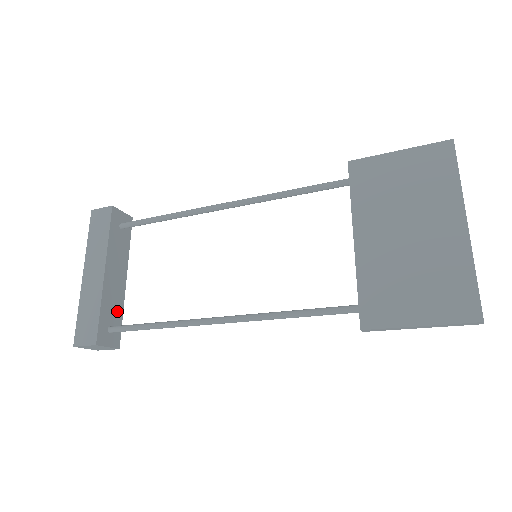
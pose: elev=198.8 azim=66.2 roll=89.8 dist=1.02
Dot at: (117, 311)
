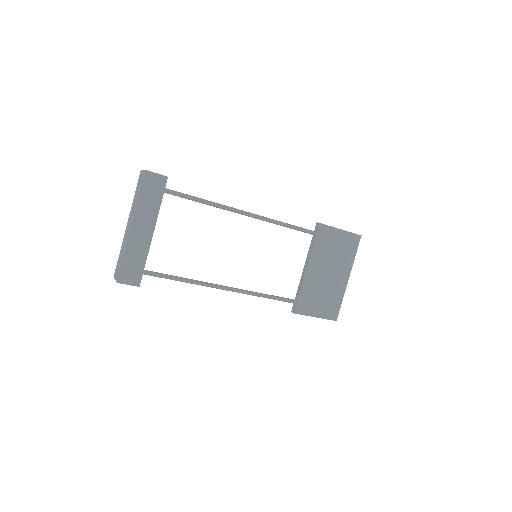
Dot at: occluded
